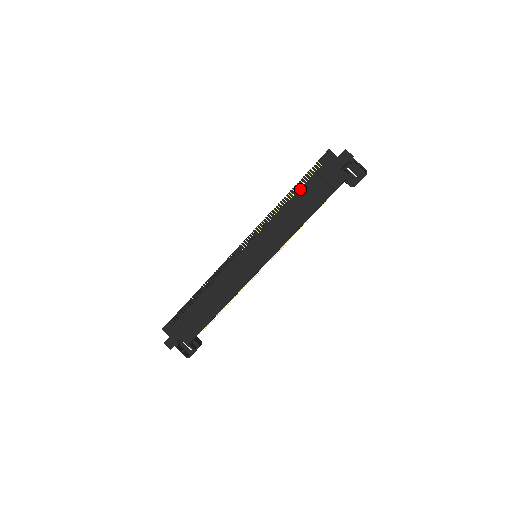
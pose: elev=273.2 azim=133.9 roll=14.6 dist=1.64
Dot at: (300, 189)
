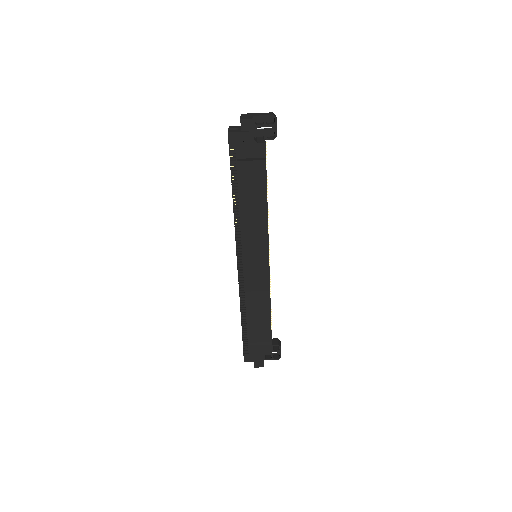
Dot at: (238, 183)
